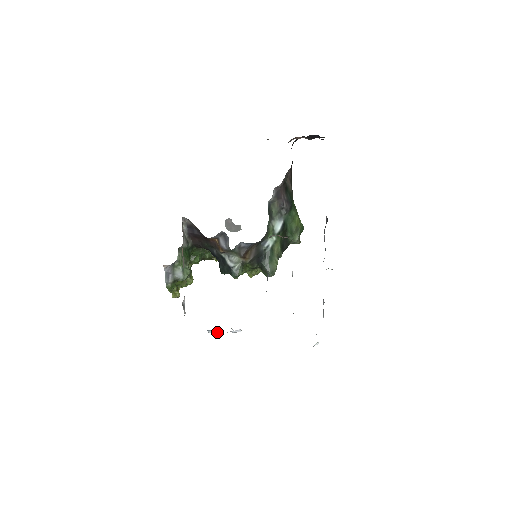
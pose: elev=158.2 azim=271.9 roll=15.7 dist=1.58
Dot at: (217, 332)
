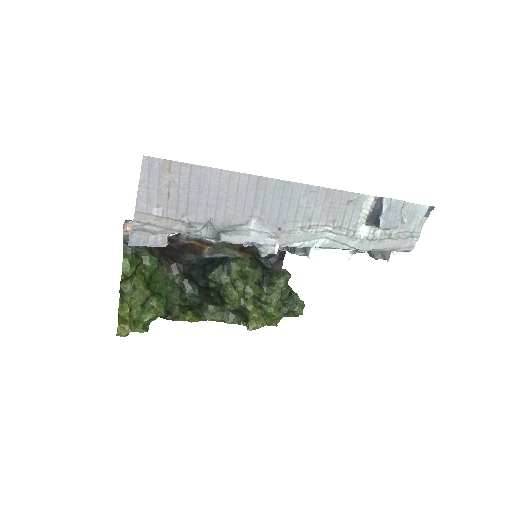
Dot at: (237, 235)
